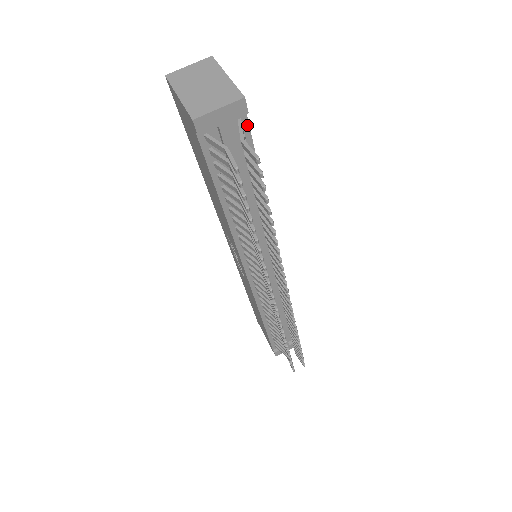
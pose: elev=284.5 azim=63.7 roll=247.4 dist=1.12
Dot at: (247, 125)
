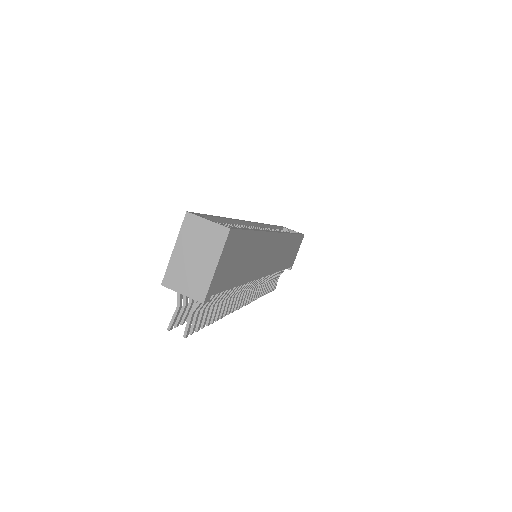
Dot at: (215, 293)
